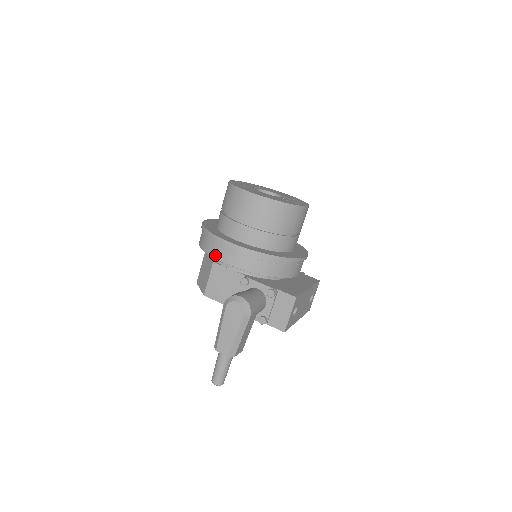
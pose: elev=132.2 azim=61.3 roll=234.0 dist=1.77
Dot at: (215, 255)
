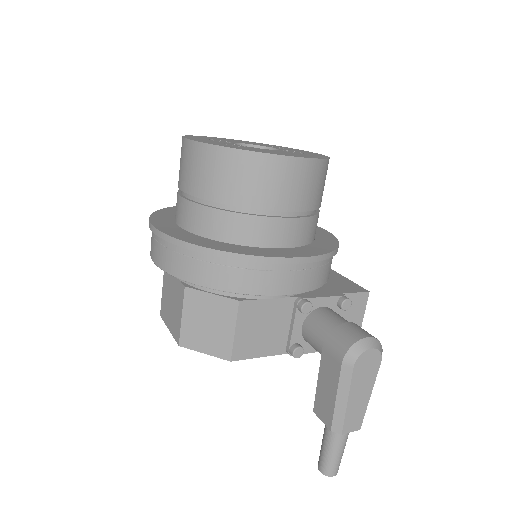
Dot at: (260, 290)
